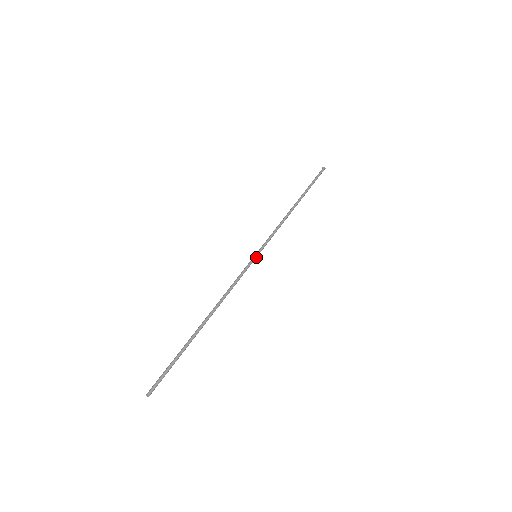
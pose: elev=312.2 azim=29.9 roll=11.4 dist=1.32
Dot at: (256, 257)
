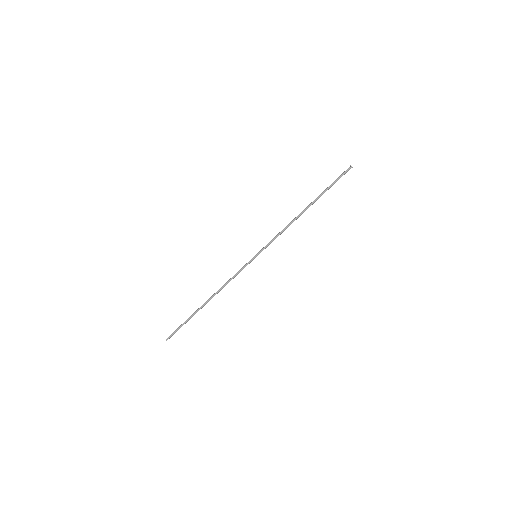
Dot at: (255, 257)
